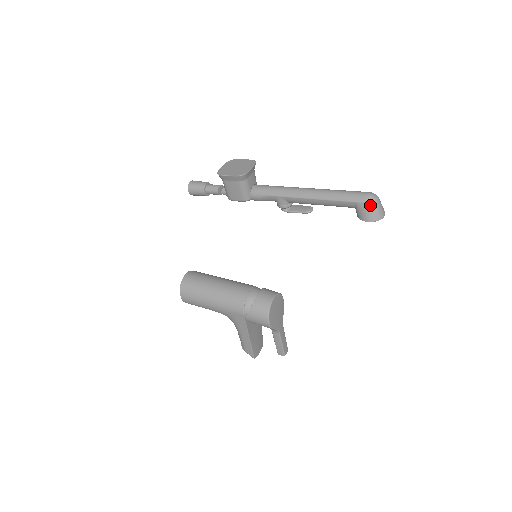
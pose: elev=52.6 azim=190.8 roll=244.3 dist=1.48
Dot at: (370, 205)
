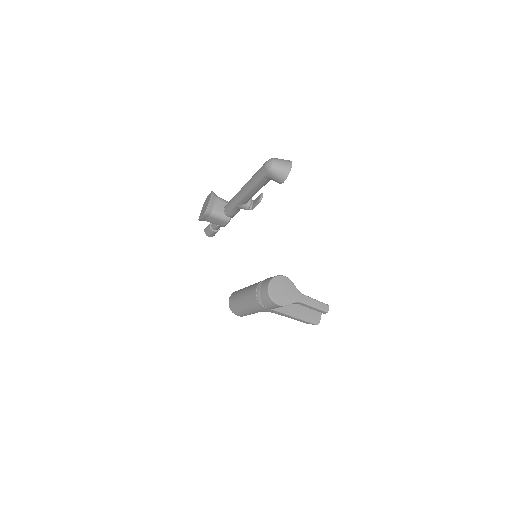
Dot at: (271, 172)
